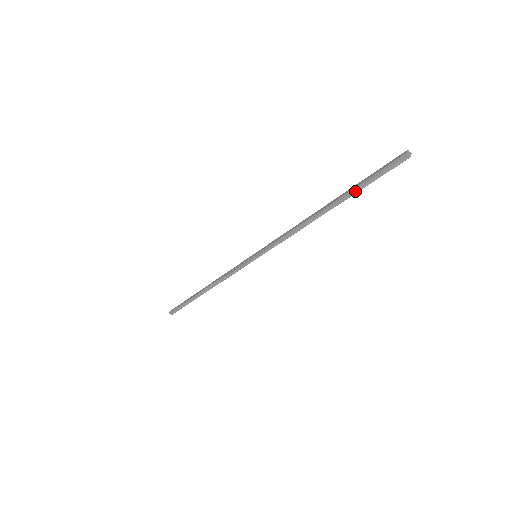
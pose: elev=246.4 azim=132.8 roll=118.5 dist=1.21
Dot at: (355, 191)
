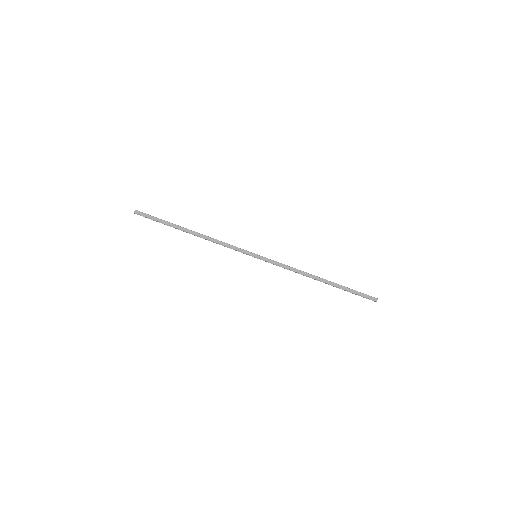
Dot at: (343, 289)
